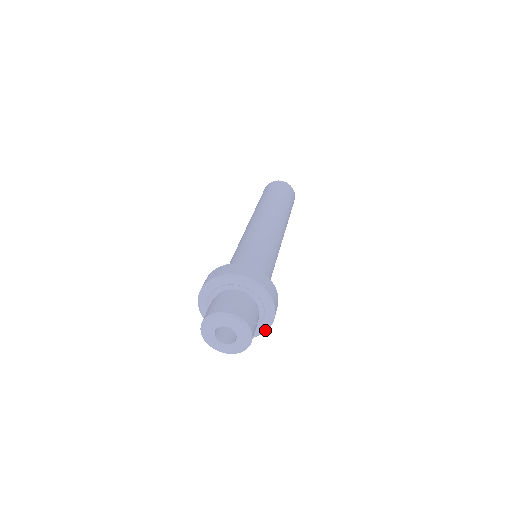
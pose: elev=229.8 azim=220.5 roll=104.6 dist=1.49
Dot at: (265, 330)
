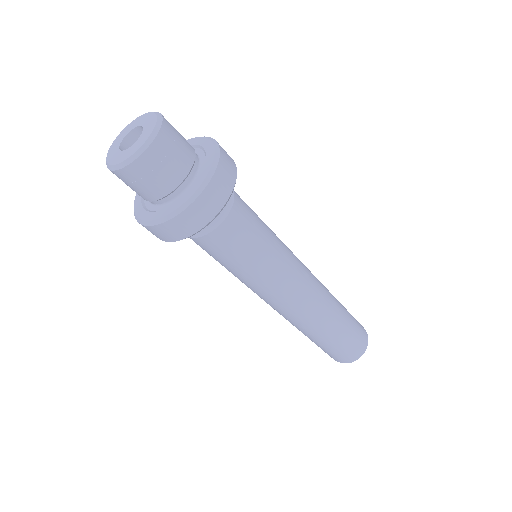
Dot at: (184, 205)
